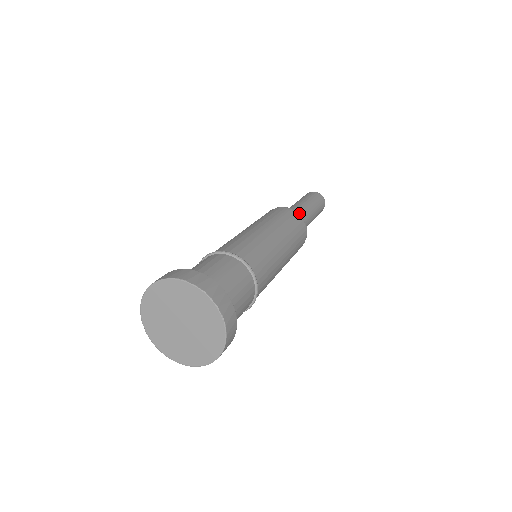
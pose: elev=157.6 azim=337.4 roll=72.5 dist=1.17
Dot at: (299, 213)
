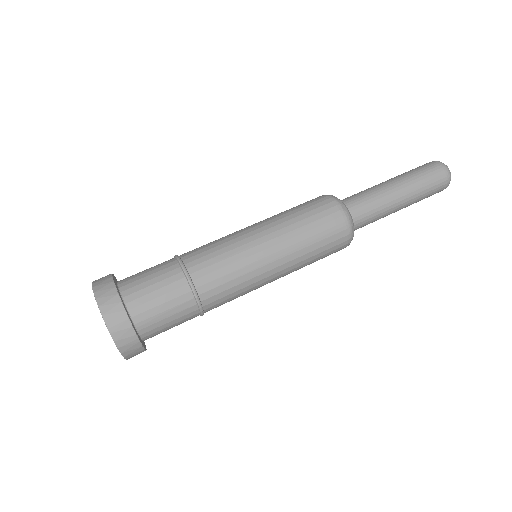
Dot at: (368, 218)
